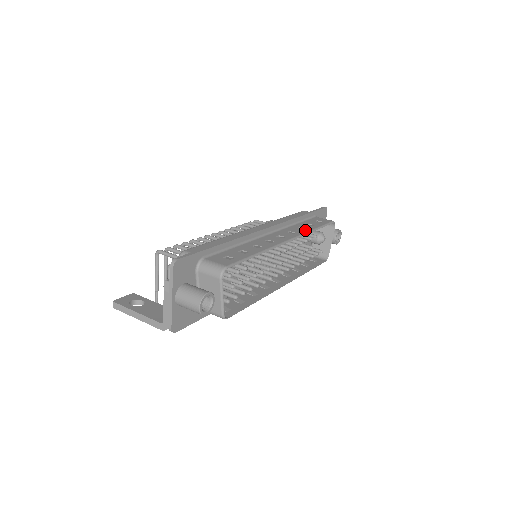
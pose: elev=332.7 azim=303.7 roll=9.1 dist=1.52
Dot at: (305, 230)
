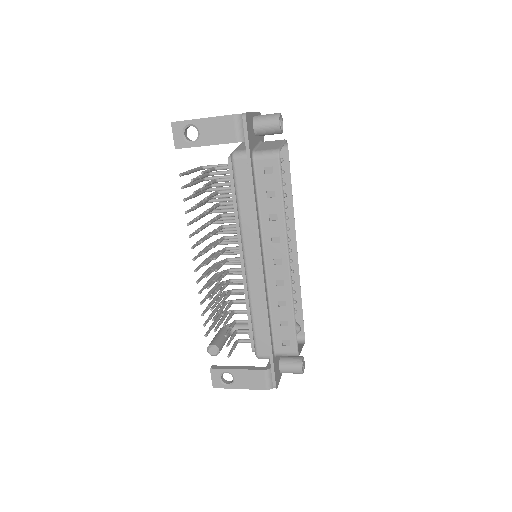
Dot at: (295, 282)
